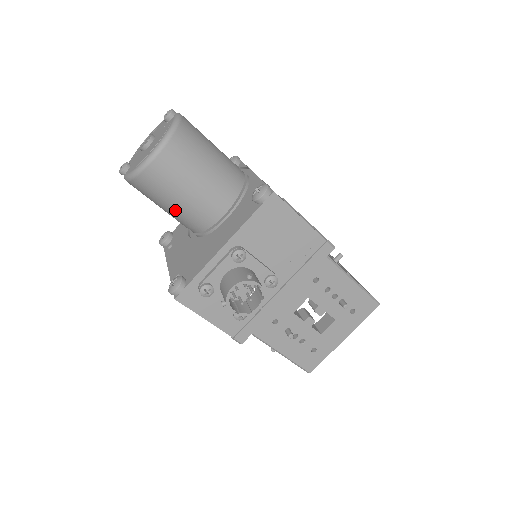
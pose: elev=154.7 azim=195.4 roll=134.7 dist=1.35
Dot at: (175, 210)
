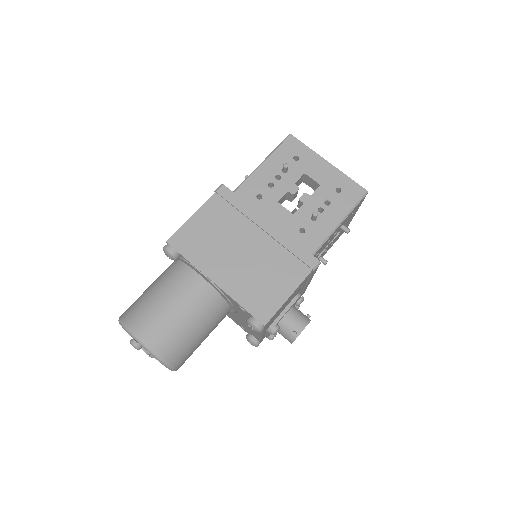
Dot at: occluded
